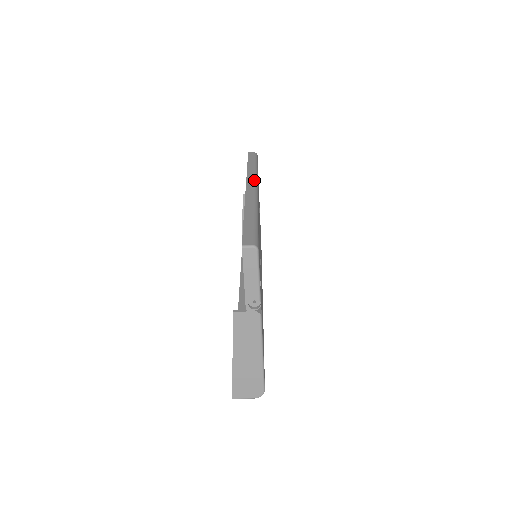
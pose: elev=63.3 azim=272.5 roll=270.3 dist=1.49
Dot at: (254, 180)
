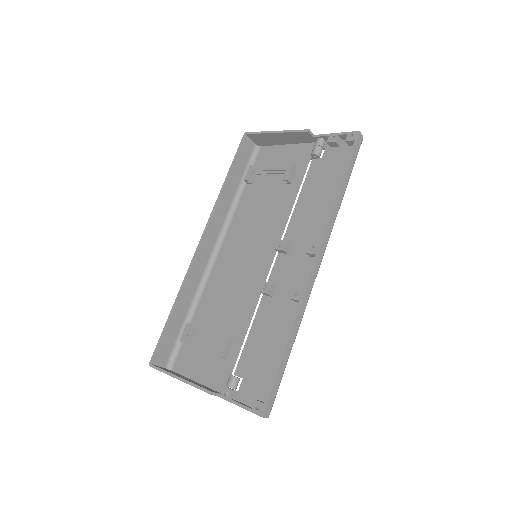
Dot at: occluded
